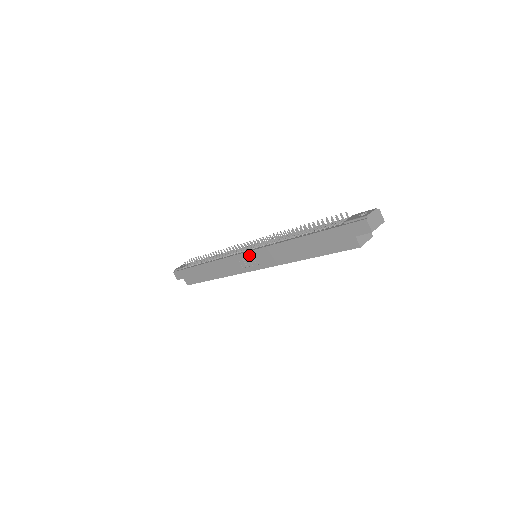
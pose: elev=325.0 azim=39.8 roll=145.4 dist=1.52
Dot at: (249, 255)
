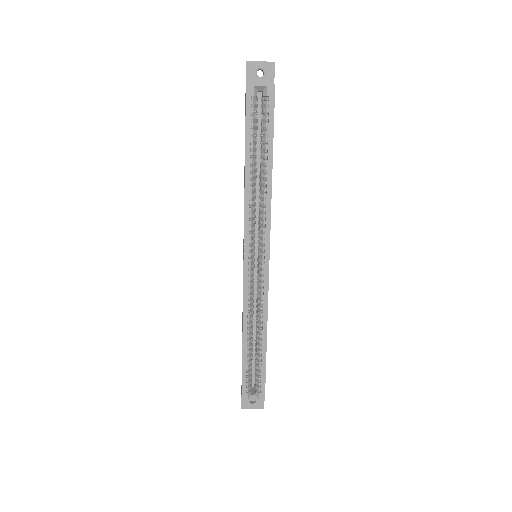
Dot at: occluded
